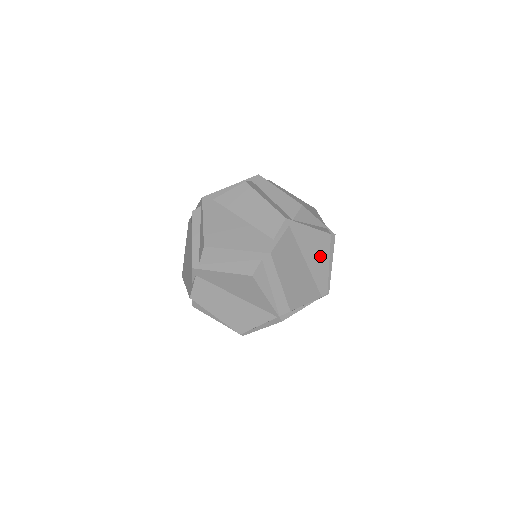
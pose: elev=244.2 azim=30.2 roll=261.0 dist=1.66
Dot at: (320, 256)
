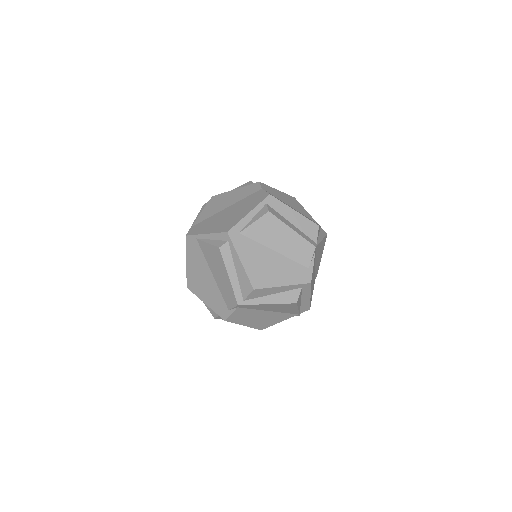
Dot at: (320, 255)
